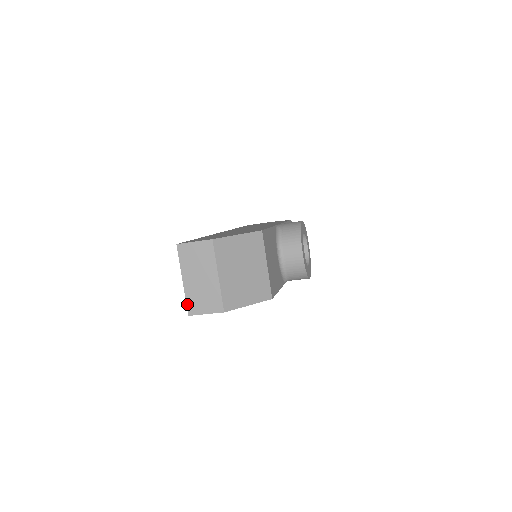
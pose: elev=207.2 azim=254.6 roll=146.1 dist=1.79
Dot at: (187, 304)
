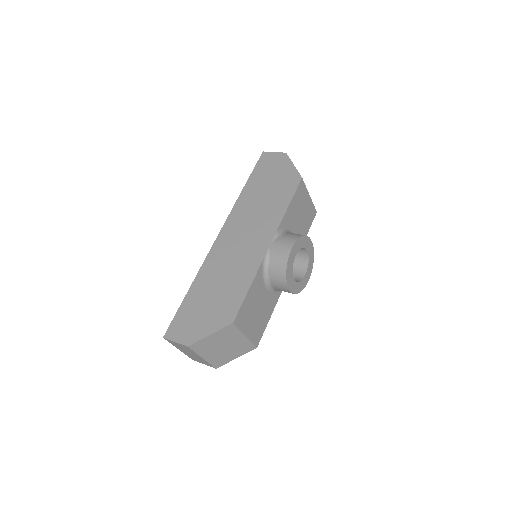
Dot at: (189, 357)
